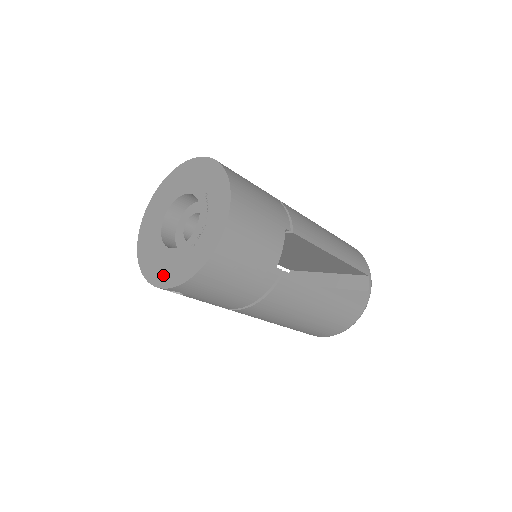
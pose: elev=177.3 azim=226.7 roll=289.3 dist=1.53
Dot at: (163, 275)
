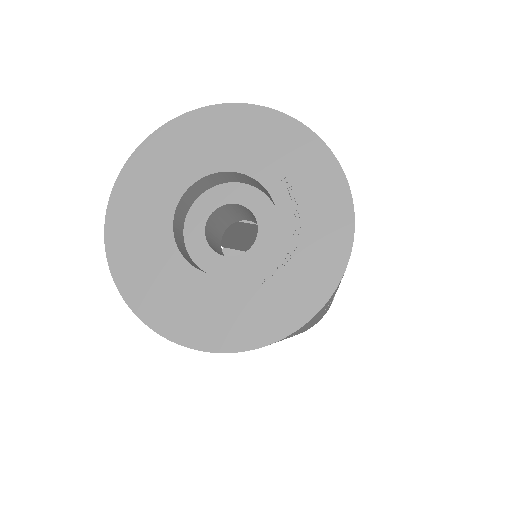
Dot at: (197, 324)
